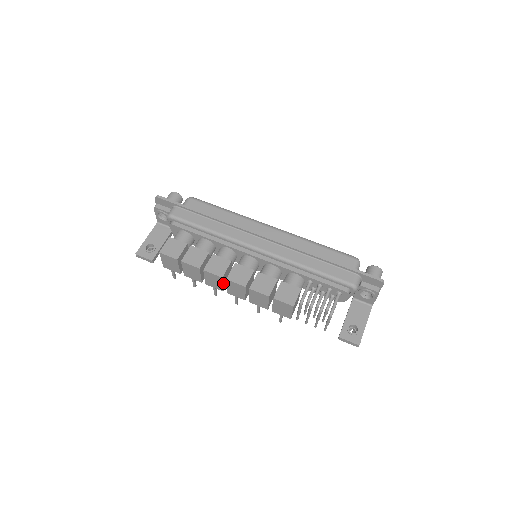
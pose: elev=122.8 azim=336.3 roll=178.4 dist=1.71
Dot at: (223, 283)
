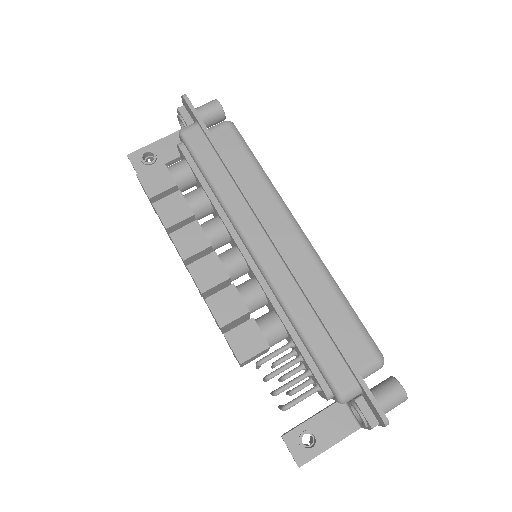
Dot at: occluded
